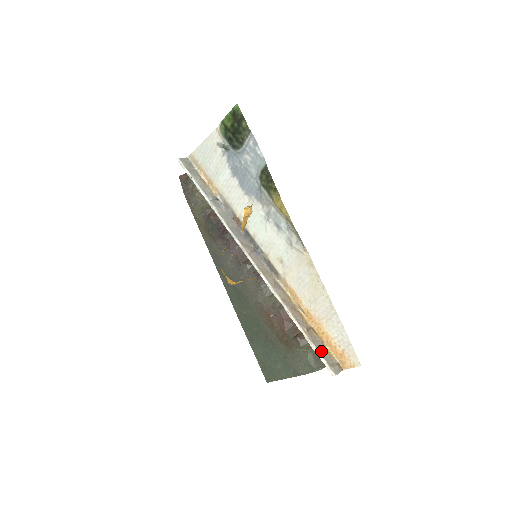
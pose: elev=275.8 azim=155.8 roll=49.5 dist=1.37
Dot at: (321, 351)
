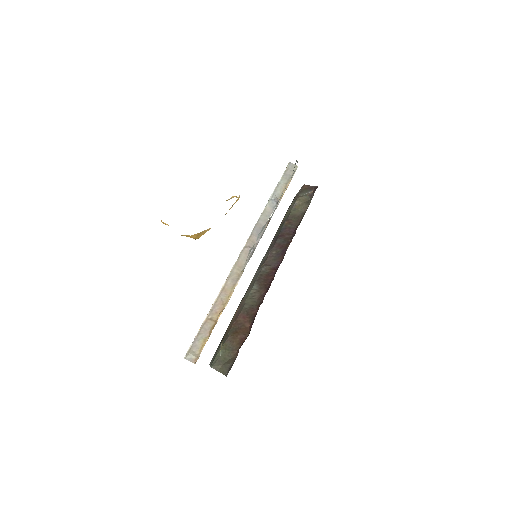
Dot at: (199, 338)
